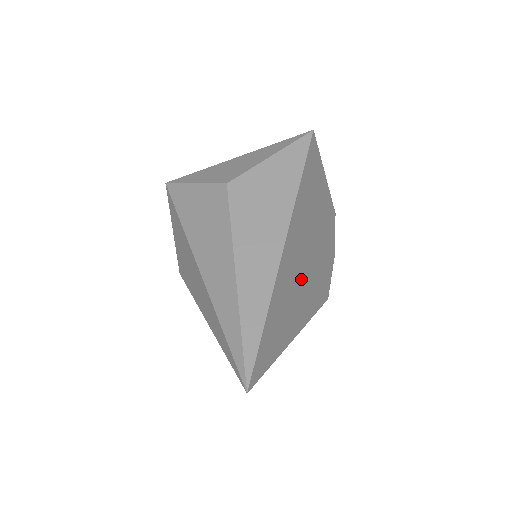
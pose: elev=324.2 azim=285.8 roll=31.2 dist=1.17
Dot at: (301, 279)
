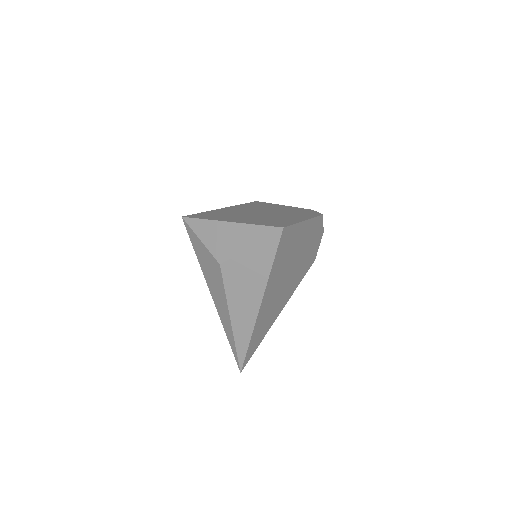
Dot at: (280, 296)
